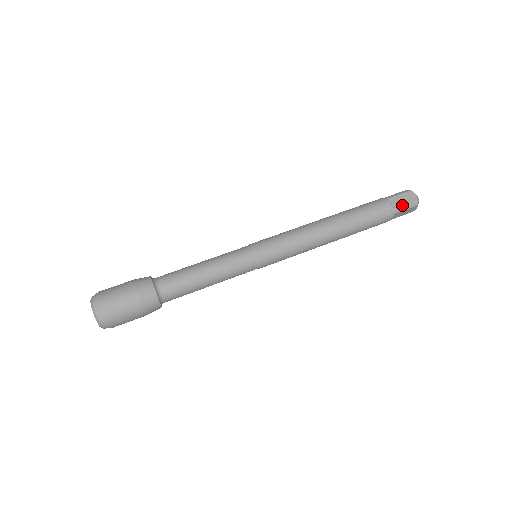
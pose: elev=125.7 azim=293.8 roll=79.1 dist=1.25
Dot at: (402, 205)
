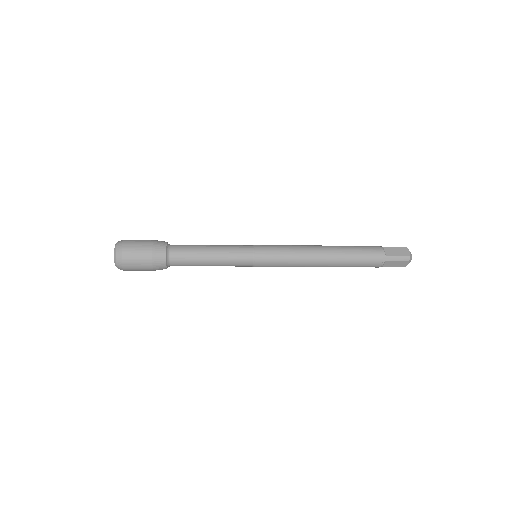
Dot at: (394, 255)
